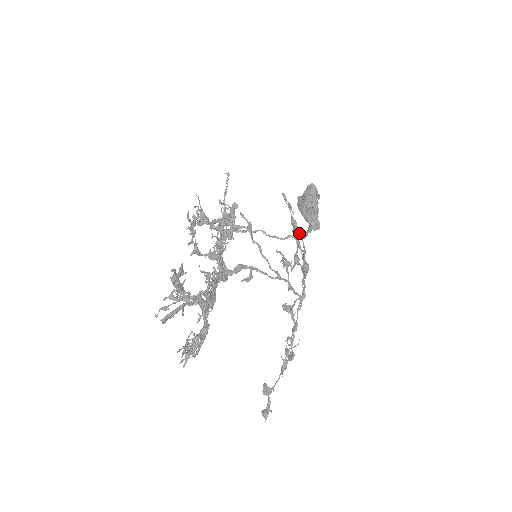
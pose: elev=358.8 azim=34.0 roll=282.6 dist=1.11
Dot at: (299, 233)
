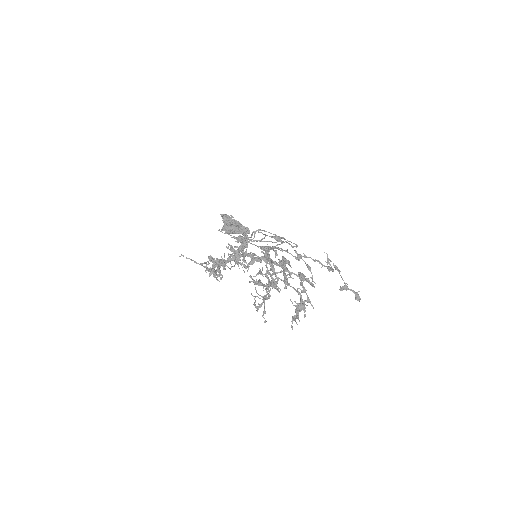
Dot at: (247, 240)
